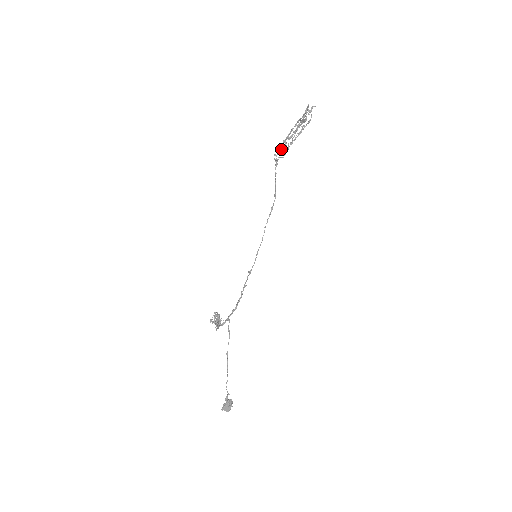
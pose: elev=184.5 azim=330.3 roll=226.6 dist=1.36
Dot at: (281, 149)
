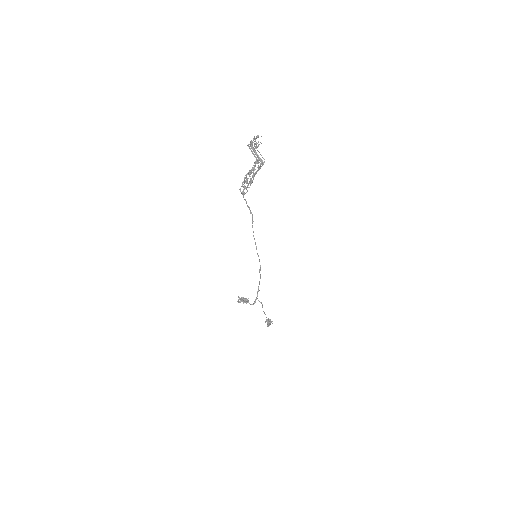
Dot at: (247, 186)
